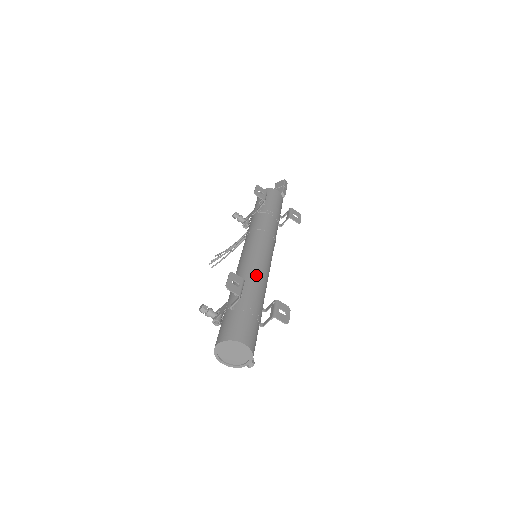
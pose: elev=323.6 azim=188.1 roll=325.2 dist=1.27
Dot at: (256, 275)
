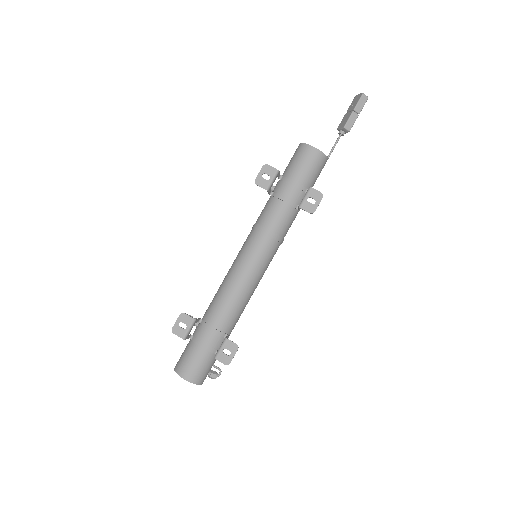
Dot at: (224, 301)
